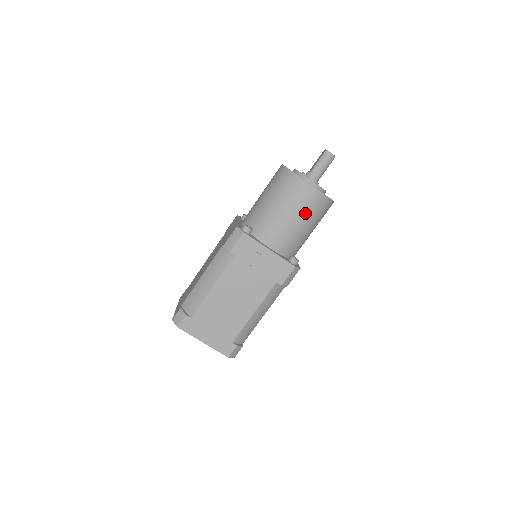
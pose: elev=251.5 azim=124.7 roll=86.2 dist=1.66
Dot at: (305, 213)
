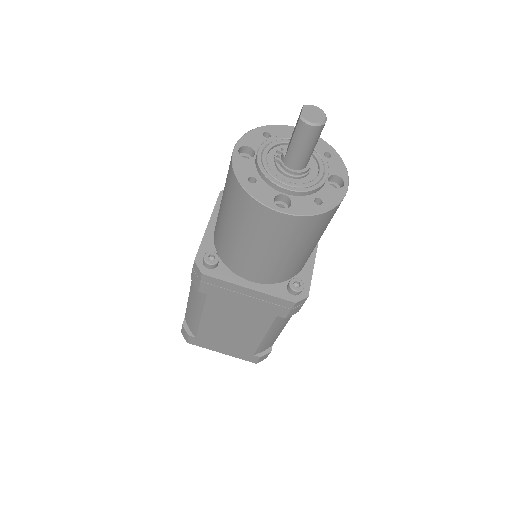
Dot at: (284, 243)
